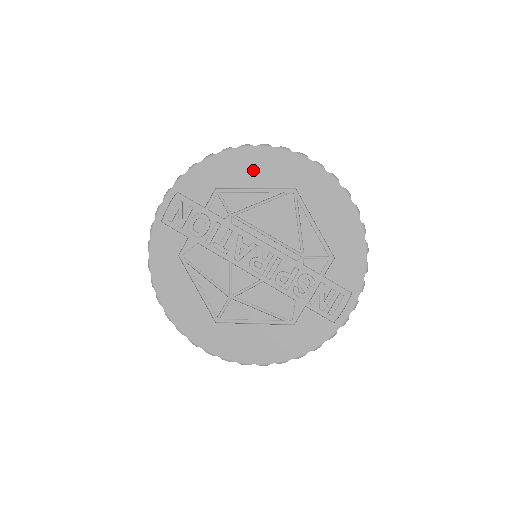
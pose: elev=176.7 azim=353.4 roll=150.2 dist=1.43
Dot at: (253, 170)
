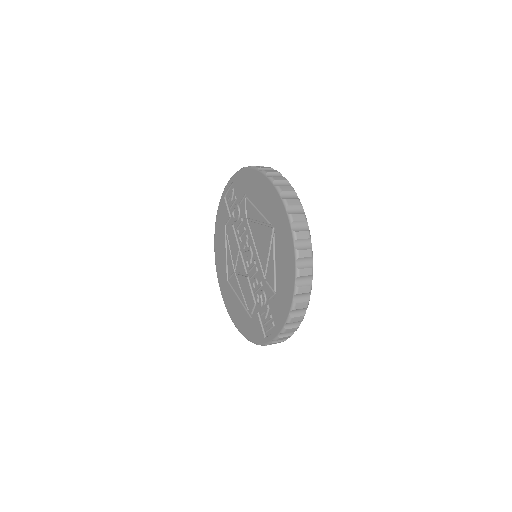
Dot at: (261, 194)
